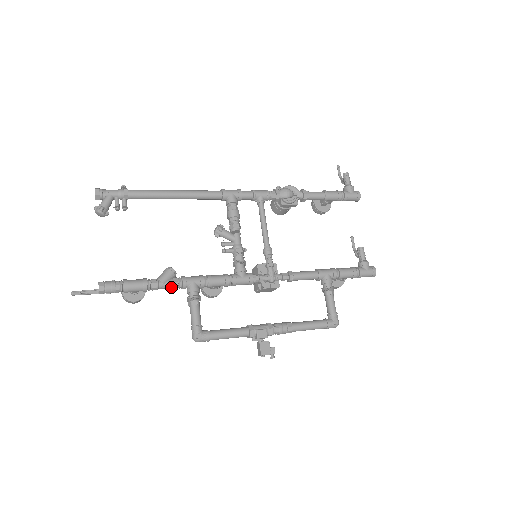
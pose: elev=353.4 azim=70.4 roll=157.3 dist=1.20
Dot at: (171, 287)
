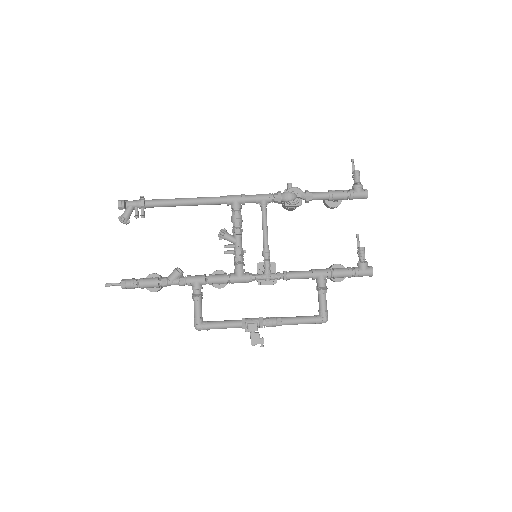
Dot at: occluded
